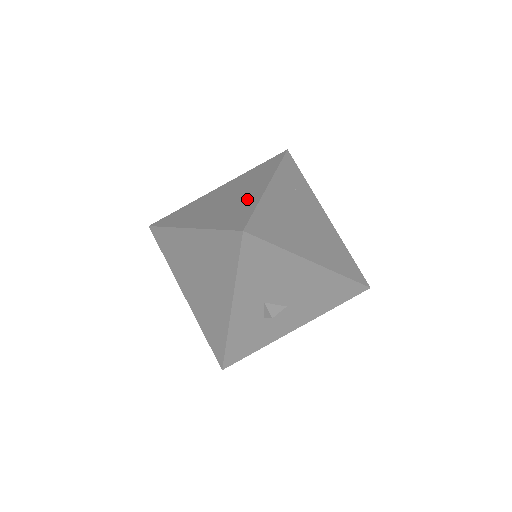
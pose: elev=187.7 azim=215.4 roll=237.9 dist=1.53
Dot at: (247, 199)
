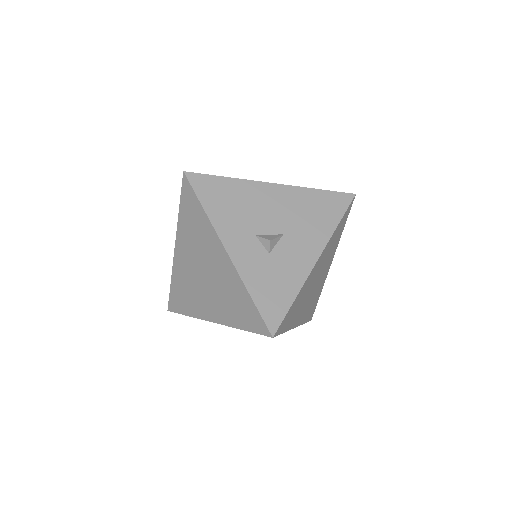
Dot at: occluded
